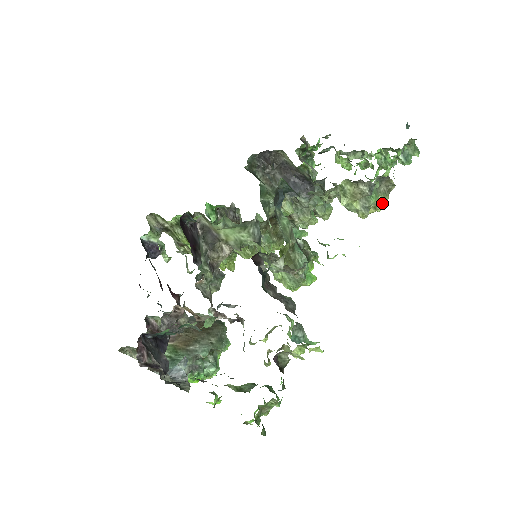
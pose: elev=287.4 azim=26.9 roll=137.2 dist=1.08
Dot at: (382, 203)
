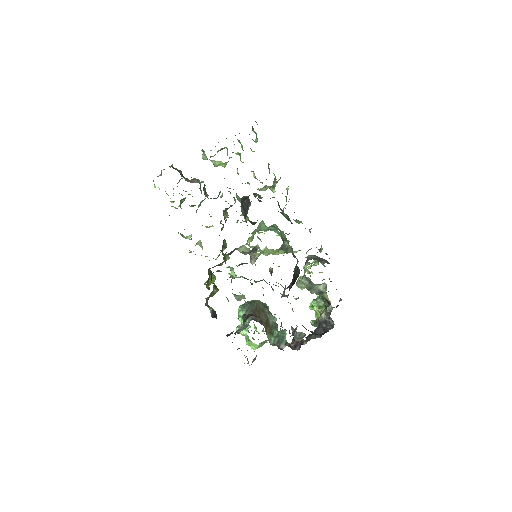
Dot at: (269, 172)
